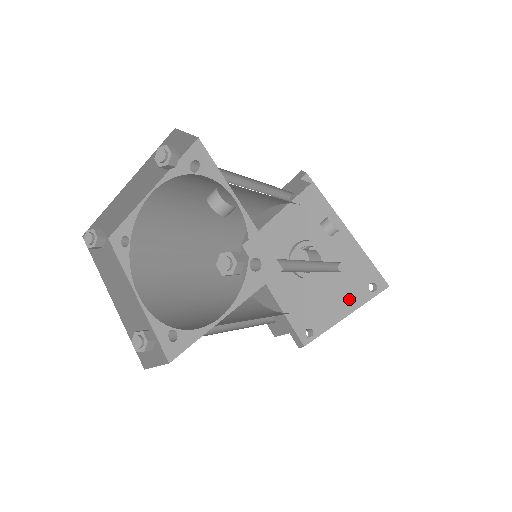
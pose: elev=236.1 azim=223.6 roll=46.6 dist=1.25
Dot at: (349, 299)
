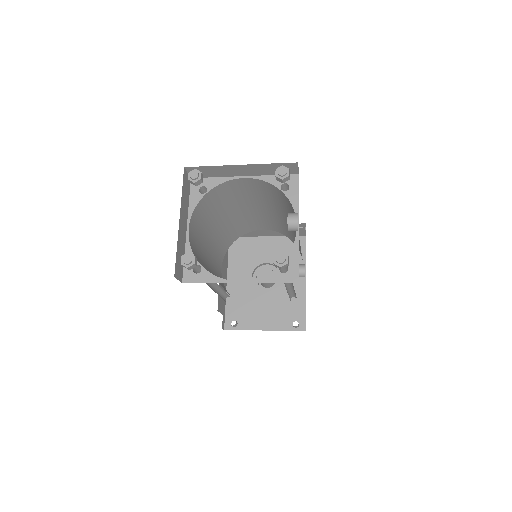
Dot at: (276, 321)
